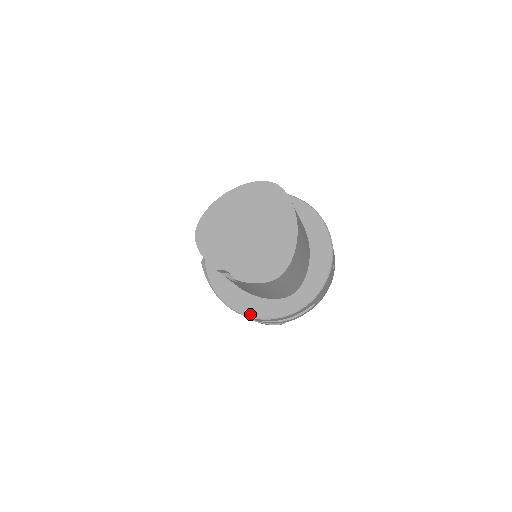
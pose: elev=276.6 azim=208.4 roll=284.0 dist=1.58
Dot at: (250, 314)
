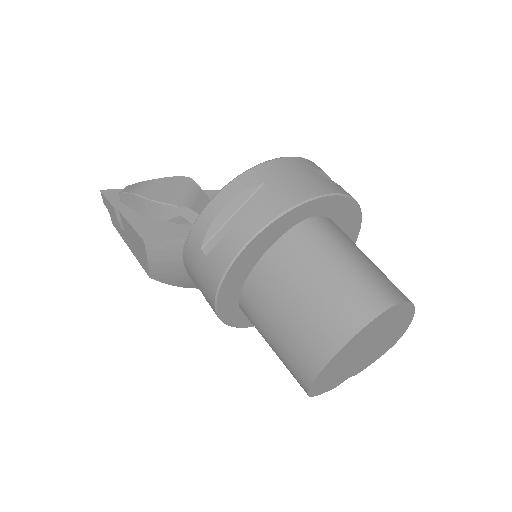
Dot at: occluded
